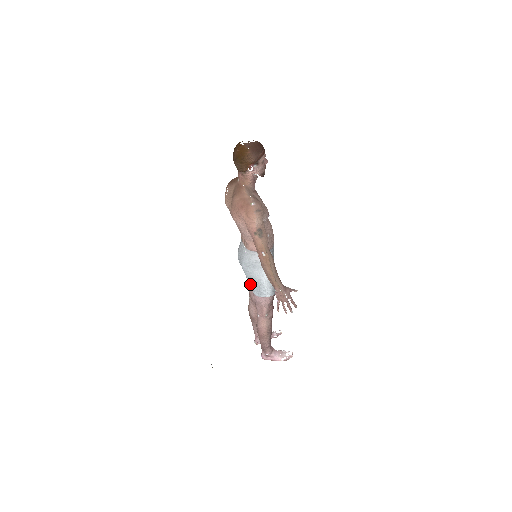
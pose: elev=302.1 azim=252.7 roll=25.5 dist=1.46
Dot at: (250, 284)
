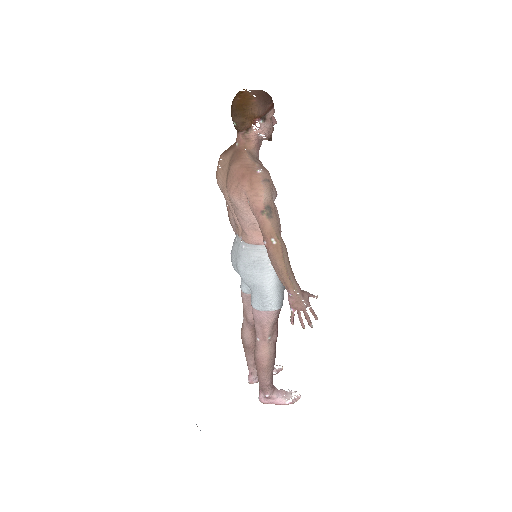
Dot at: (246, 297)
